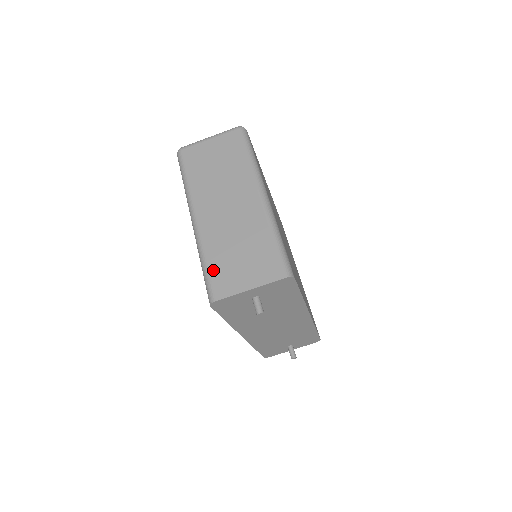
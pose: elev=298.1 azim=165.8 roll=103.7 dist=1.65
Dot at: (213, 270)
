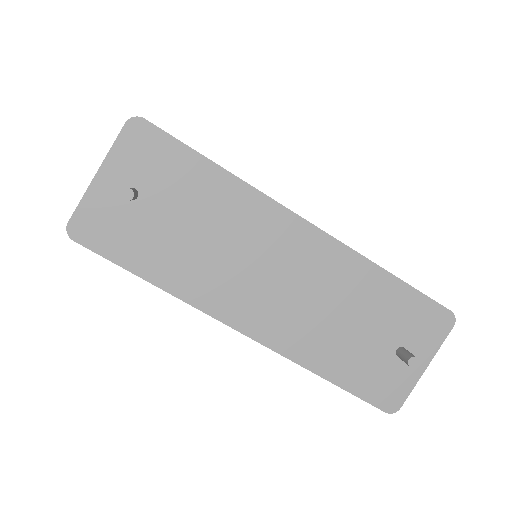
Dot at: occluded
